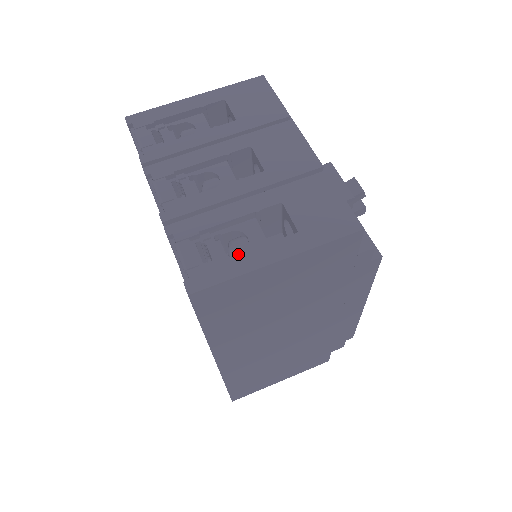
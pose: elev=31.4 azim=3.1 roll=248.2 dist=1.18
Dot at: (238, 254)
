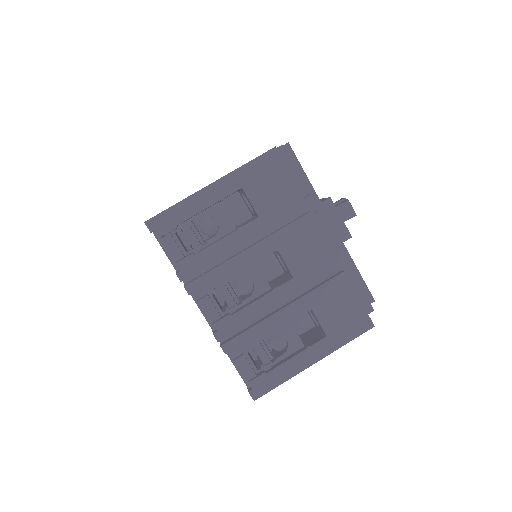
Dot at: (284, 362)
